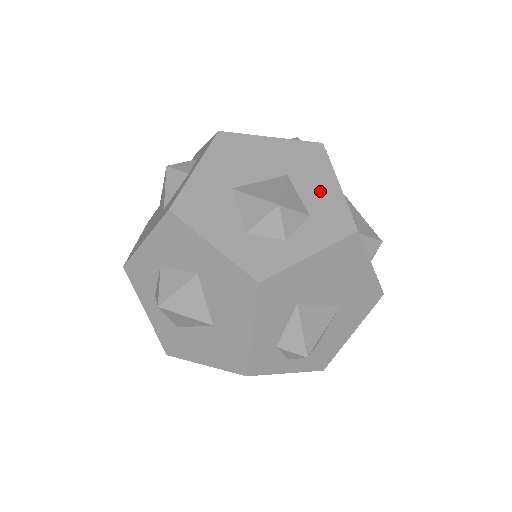
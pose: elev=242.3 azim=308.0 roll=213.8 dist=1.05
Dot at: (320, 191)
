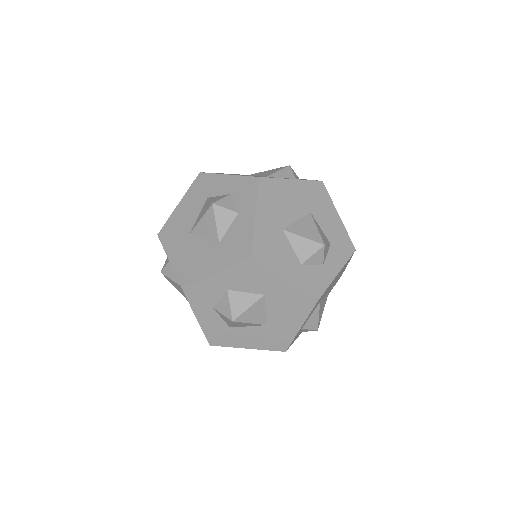
Dot at: (331, 223)
